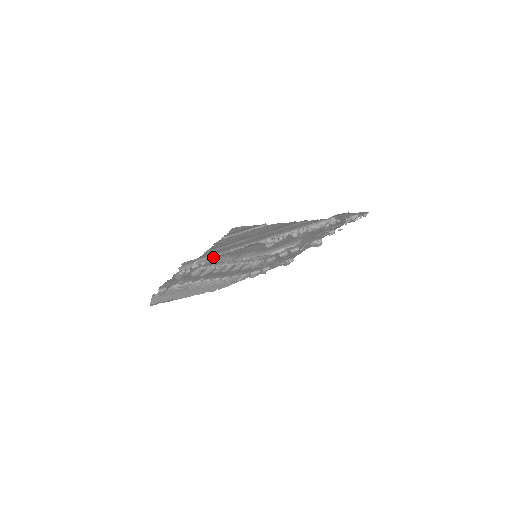
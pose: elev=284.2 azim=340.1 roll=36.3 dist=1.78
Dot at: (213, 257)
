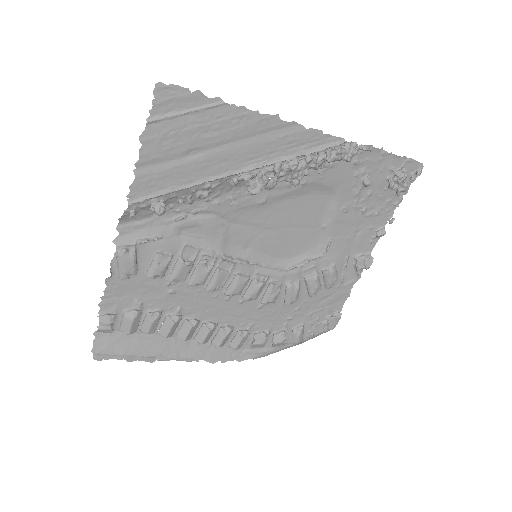
Dot at: (159, 202)
